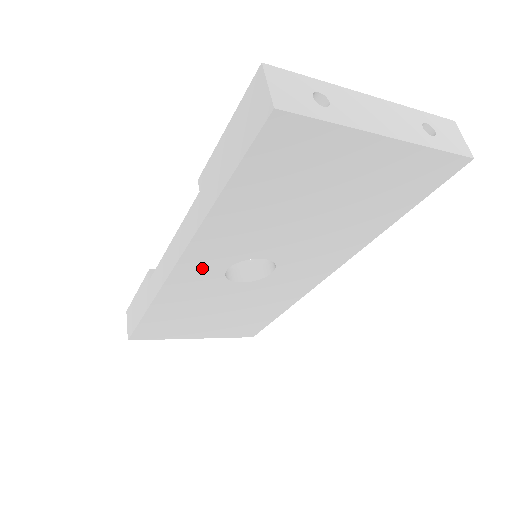
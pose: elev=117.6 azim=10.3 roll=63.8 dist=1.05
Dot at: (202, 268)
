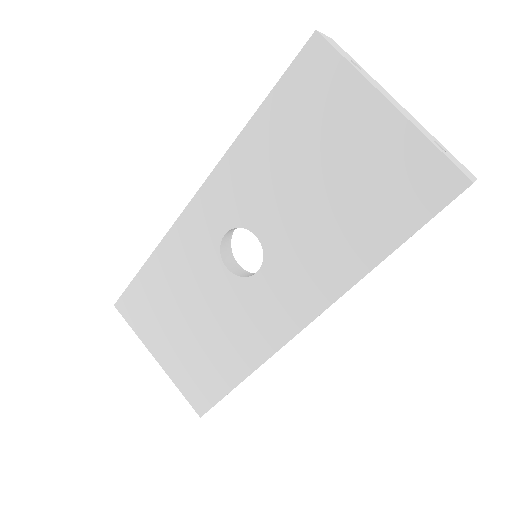
Dot at: (210, 216)
